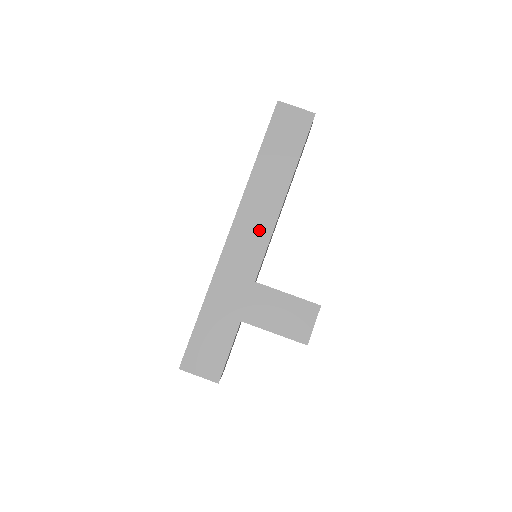
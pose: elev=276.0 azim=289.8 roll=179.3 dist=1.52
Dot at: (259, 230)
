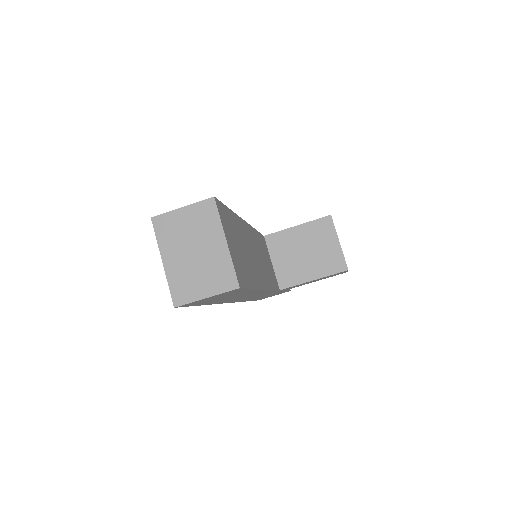
Dot at: occluded
